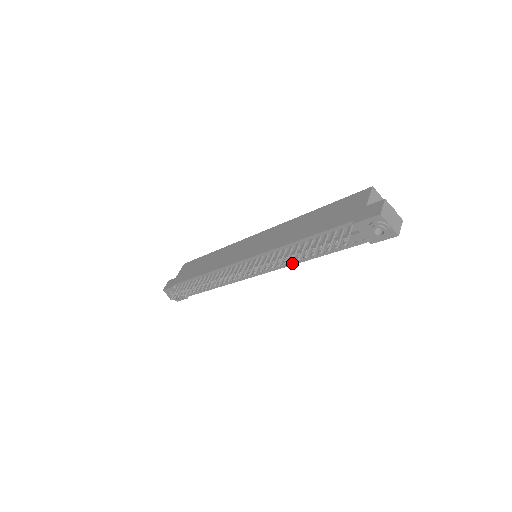
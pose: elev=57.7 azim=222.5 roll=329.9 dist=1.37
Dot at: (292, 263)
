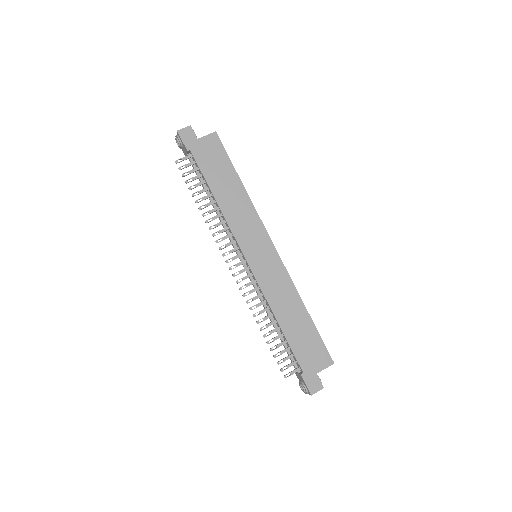
Dot at: occluded
